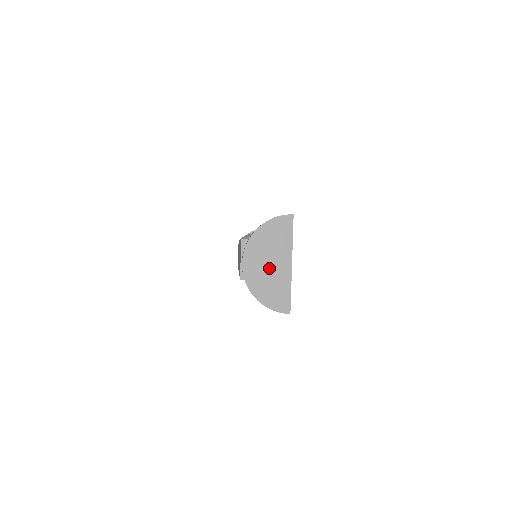
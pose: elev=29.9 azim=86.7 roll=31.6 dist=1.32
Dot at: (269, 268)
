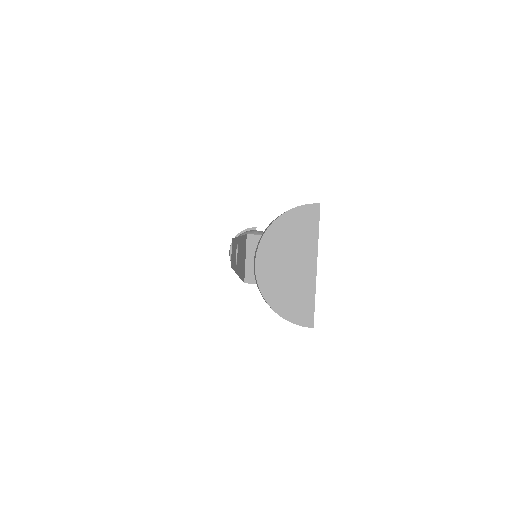
Dot at: (288, 270)
